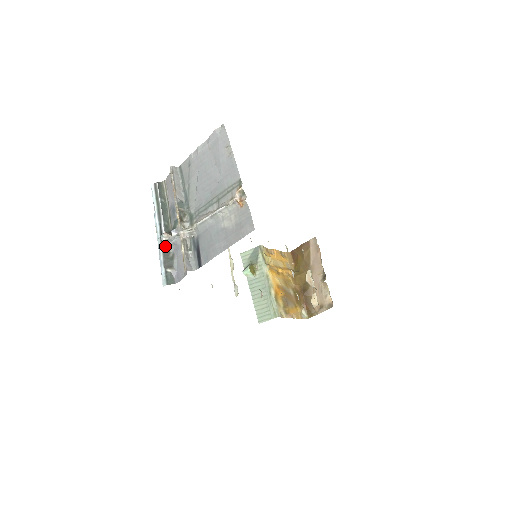
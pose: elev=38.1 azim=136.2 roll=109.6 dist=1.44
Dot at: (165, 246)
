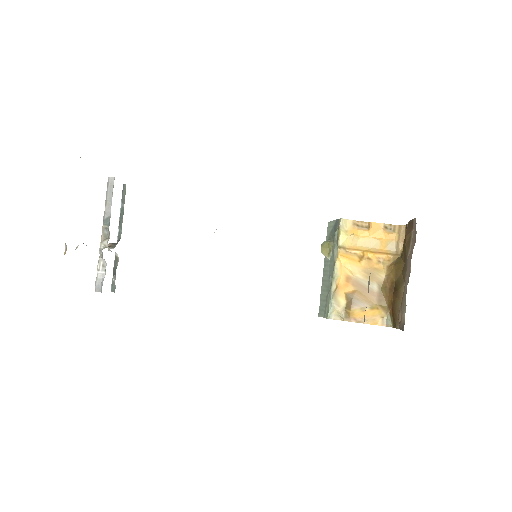
Dot at: (115, 254)
